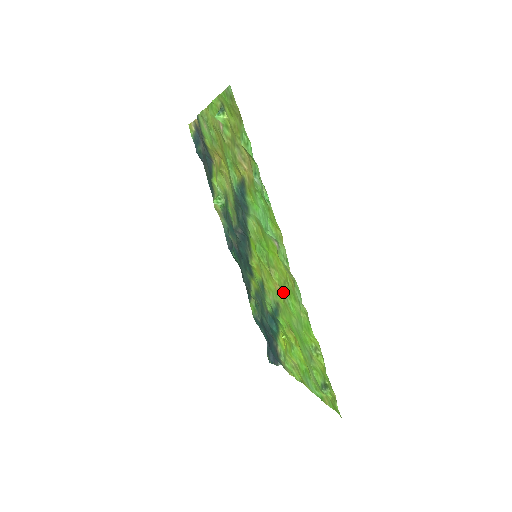
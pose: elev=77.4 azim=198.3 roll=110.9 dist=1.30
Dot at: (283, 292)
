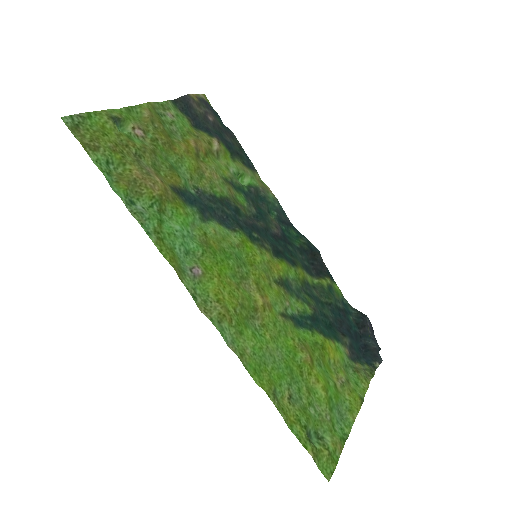
Dot at: (253, 314)
